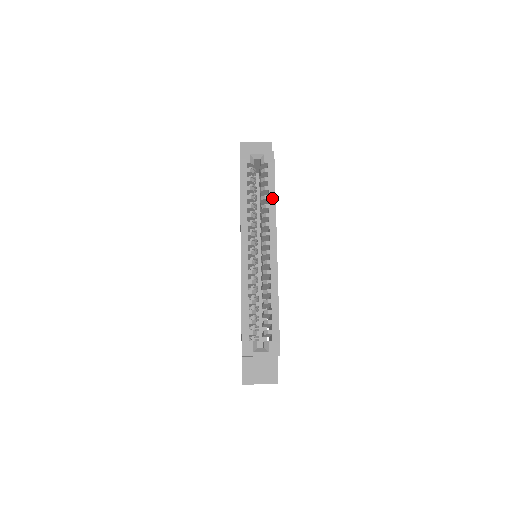
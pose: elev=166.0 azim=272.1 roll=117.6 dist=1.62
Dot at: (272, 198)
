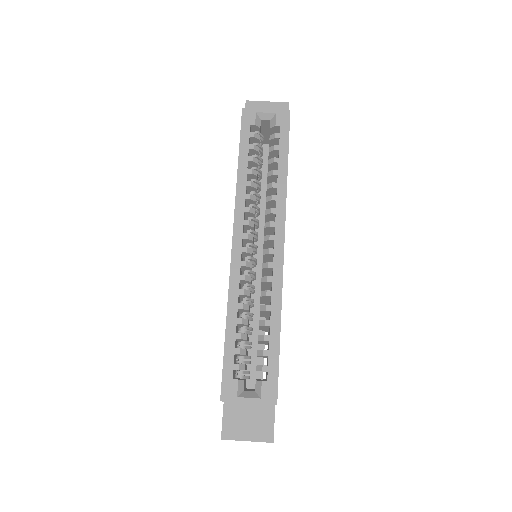
Dot at: (282, 175)
